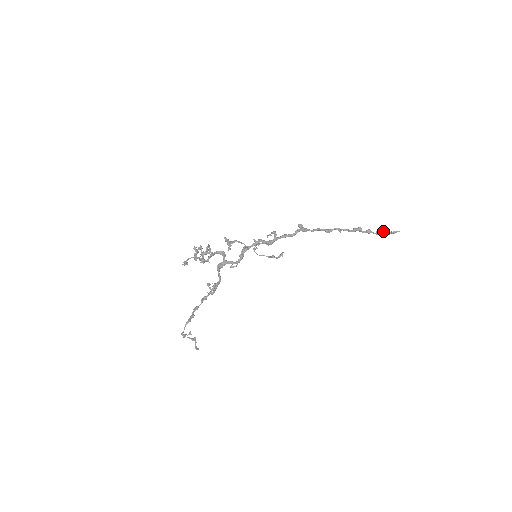
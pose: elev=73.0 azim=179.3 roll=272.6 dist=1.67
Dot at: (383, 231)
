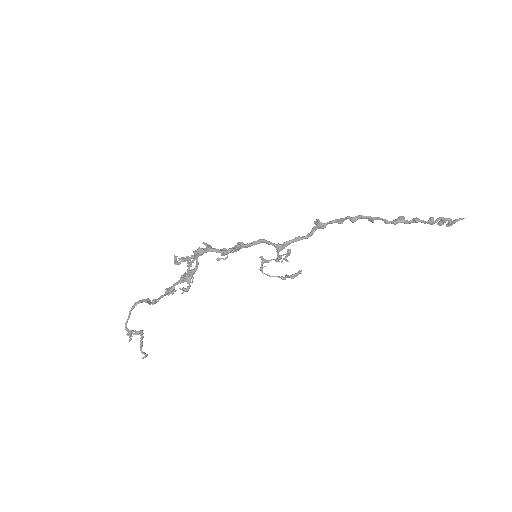
Dot at: occluded
